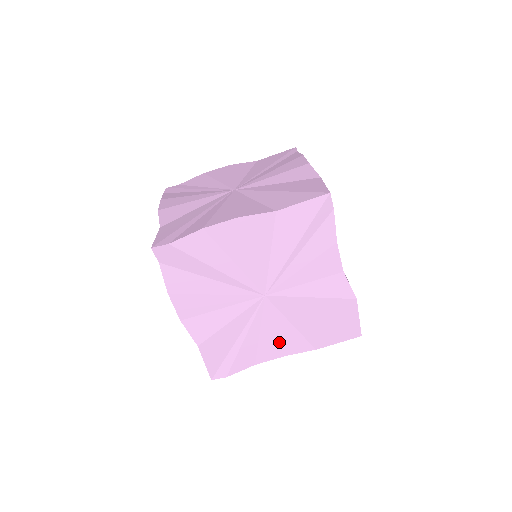
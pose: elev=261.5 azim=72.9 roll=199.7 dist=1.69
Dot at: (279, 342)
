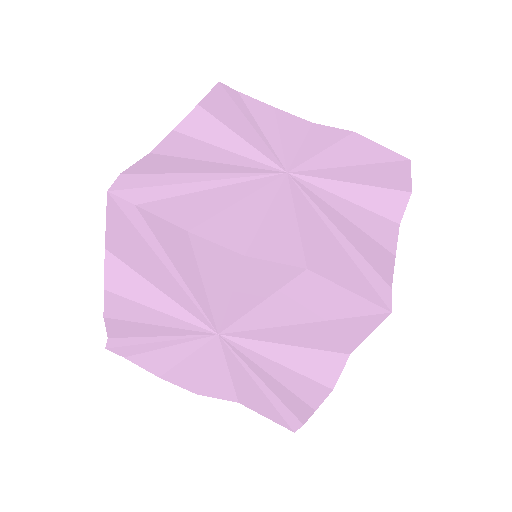
Dot at: occluded
